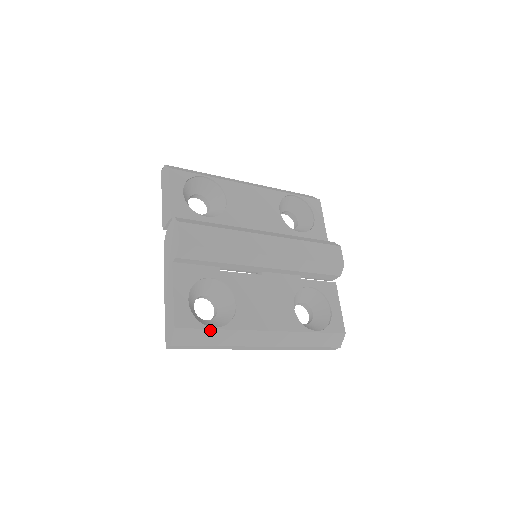
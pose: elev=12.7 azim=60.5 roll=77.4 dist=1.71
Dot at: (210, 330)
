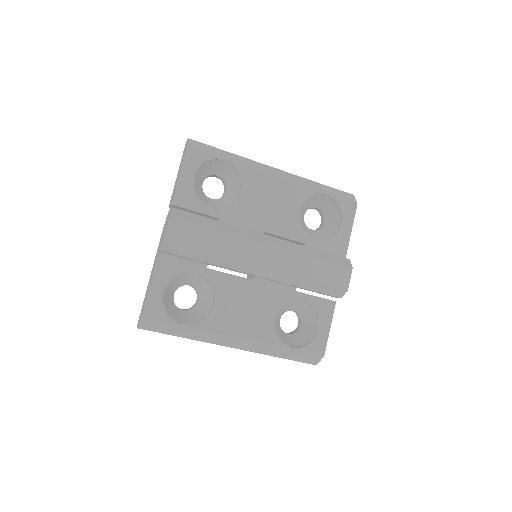
Dot at: (177, 325)
